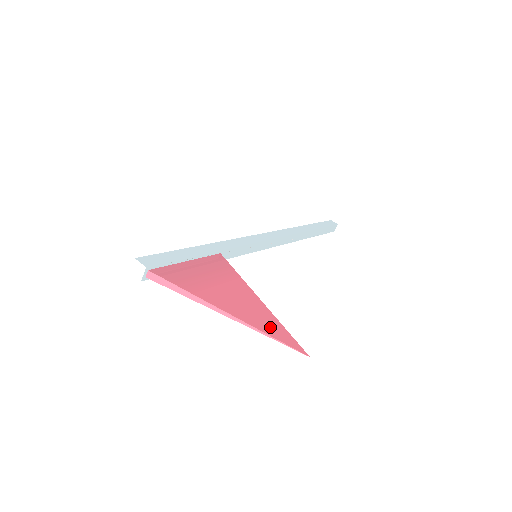
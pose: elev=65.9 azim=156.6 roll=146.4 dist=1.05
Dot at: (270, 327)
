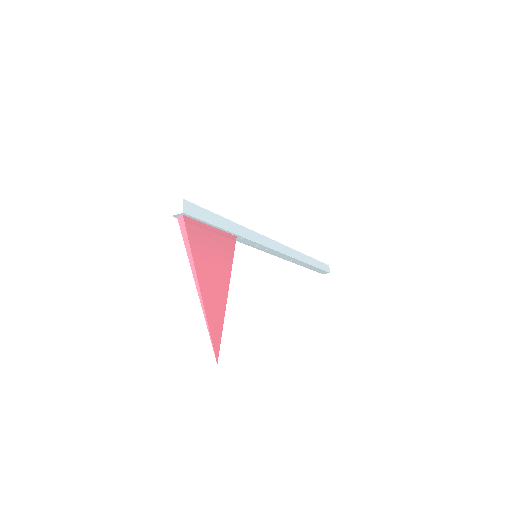
Dot at: (215, 322)
